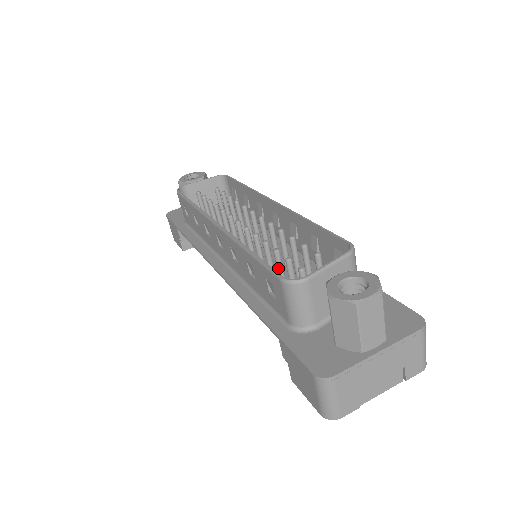
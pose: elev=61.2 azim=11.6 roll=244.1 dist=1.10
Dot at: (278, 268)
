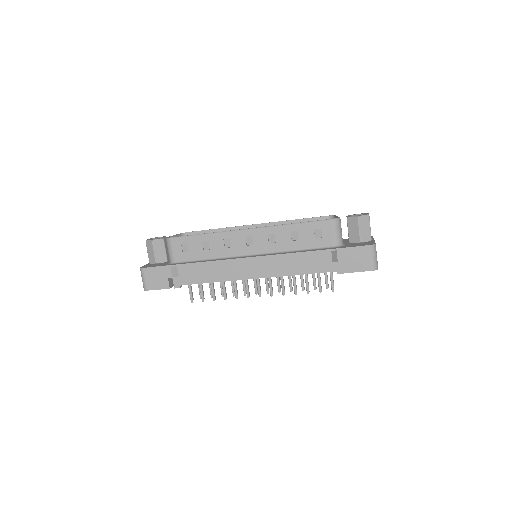
Dot at: occluded
